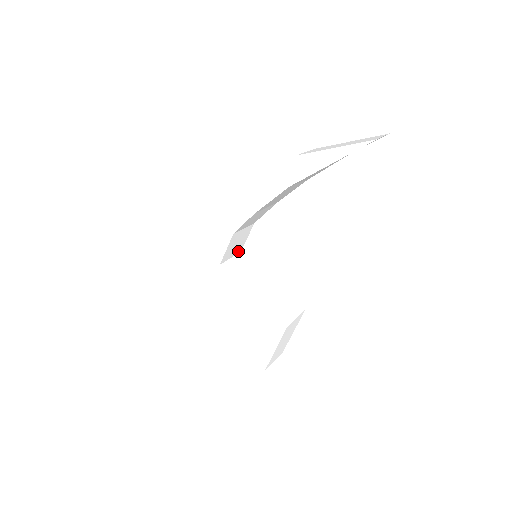
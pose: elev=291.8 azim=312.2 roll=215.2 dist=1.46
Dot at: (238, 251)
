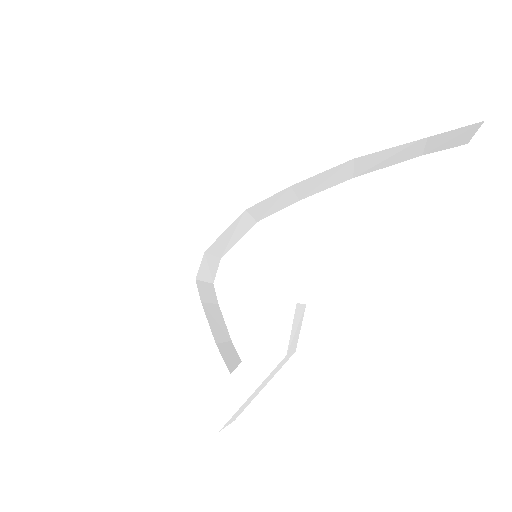
Dot at: (221, 253)
